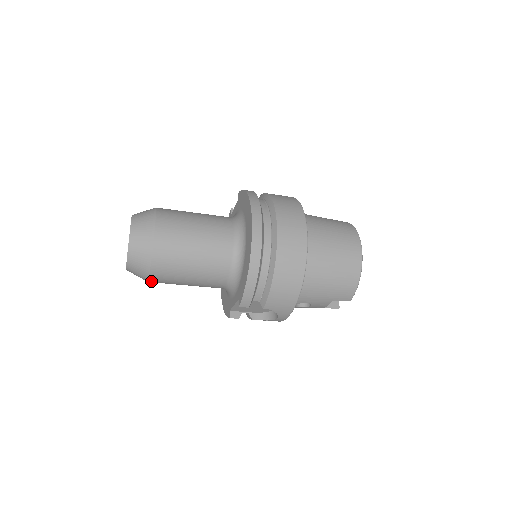
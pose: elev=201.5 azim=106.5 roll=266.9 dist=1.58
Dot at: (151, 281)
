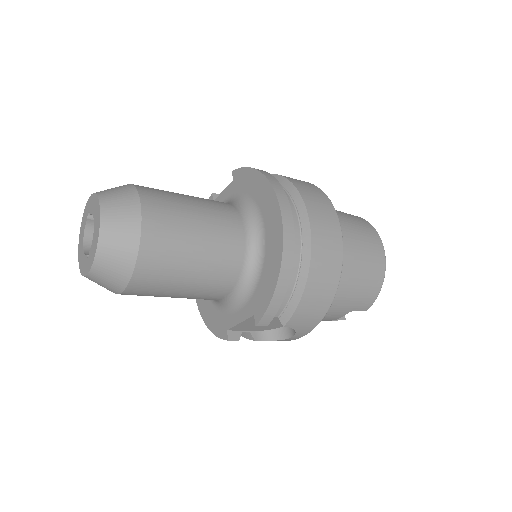
Dot at: (125, 293)
